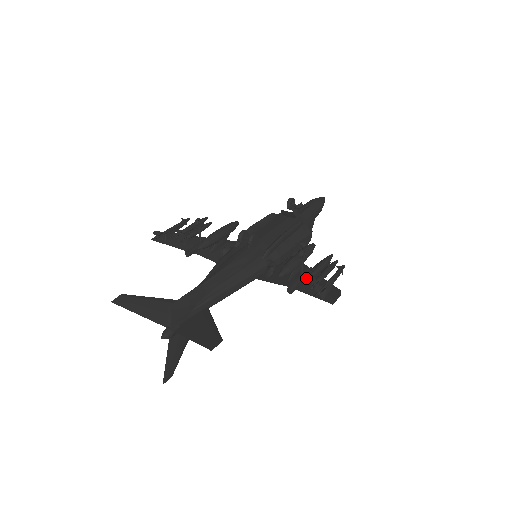
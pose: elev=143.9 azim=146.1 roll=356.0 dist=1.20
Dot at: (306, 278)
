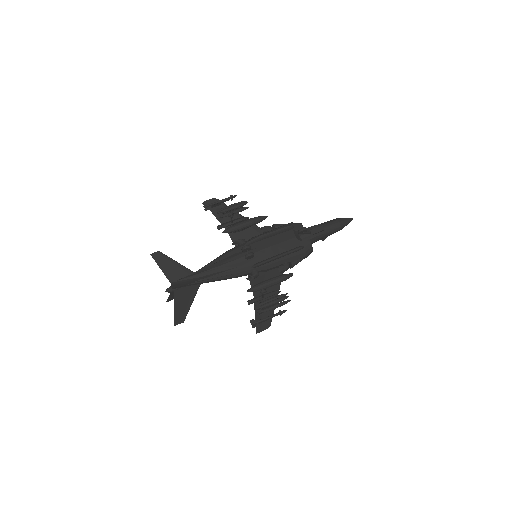
Dot at: (258, 305)
